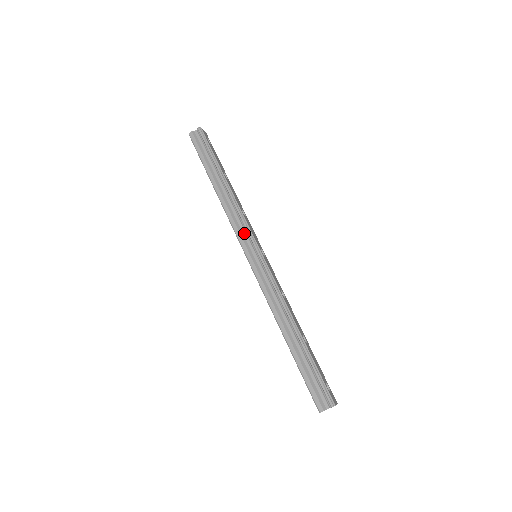
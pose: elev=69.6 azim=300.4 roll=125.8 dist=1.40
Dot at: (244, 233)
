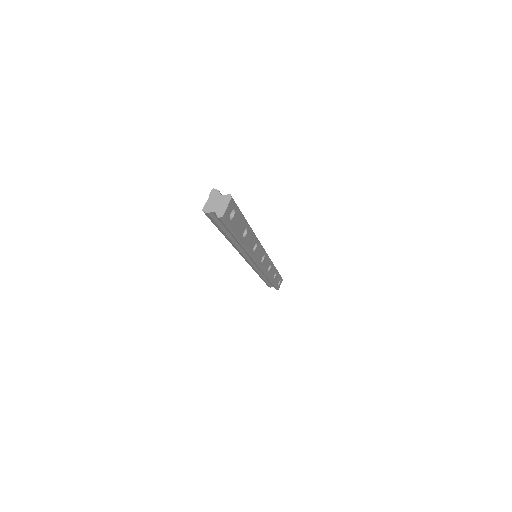
Dot at: occluded
